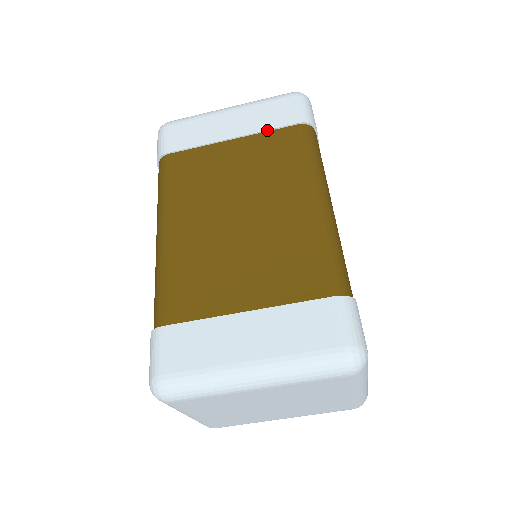
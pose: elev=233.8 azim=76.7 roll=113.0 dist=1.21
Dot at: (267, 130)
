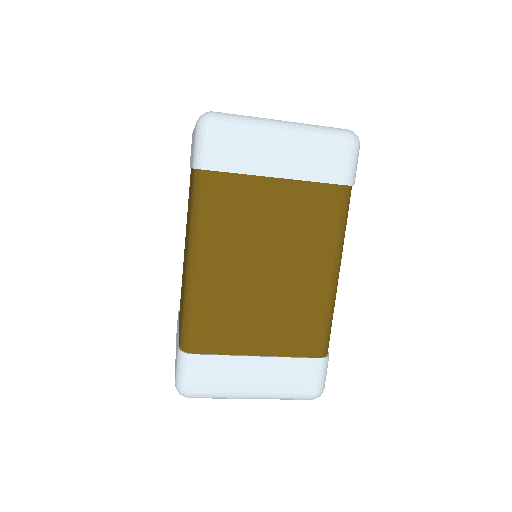
Dot at: (314, 181)
